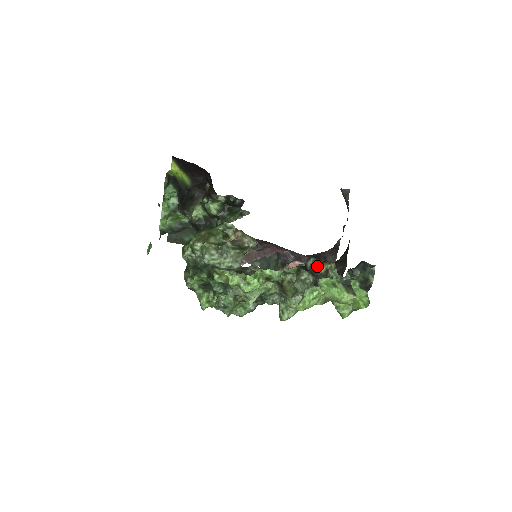
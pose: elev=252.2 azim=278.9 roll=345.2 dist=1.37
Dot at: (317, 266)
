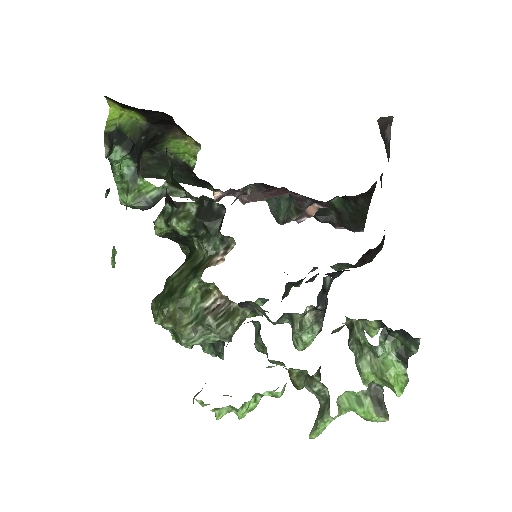
Dot at: (337, 329)
